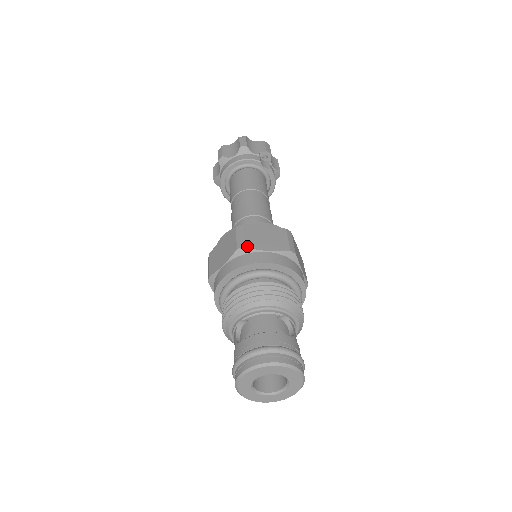
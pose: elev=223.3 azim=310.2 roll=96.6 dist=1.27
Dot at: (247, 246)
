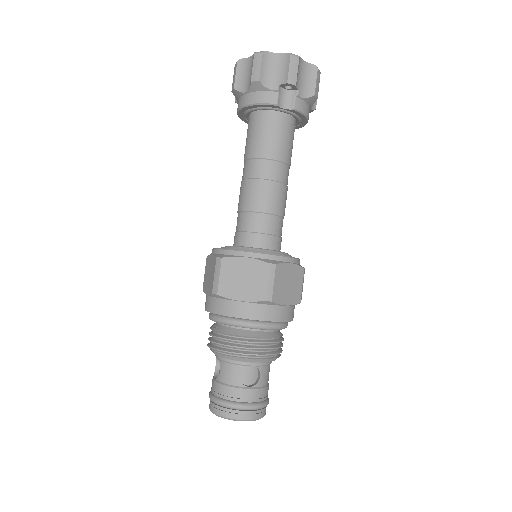
Dot at: (220, 293)
